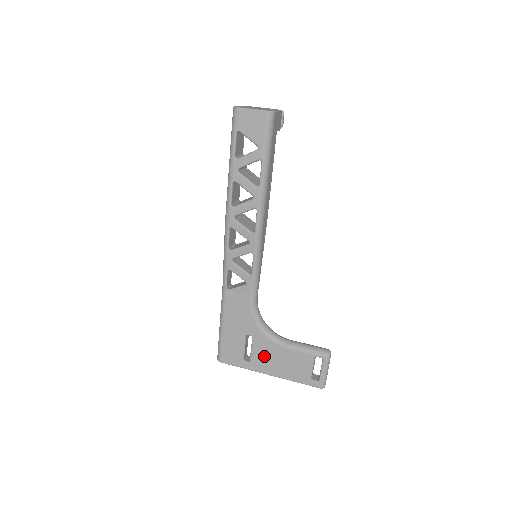
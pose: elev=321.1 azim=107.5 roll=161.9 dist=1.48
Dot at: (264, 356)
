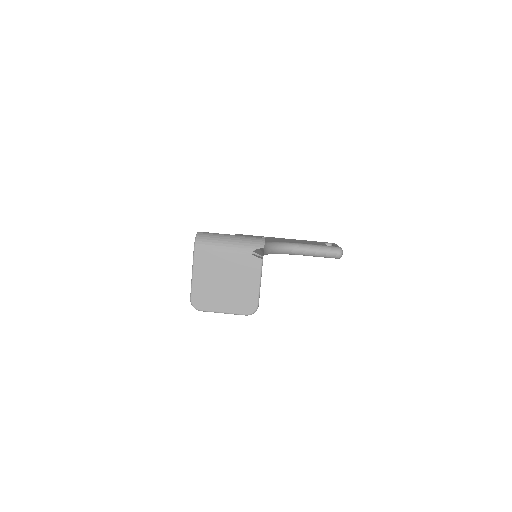
Dot at: occluded
